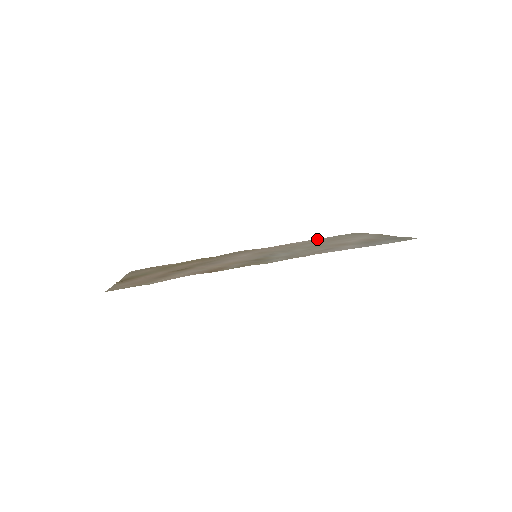
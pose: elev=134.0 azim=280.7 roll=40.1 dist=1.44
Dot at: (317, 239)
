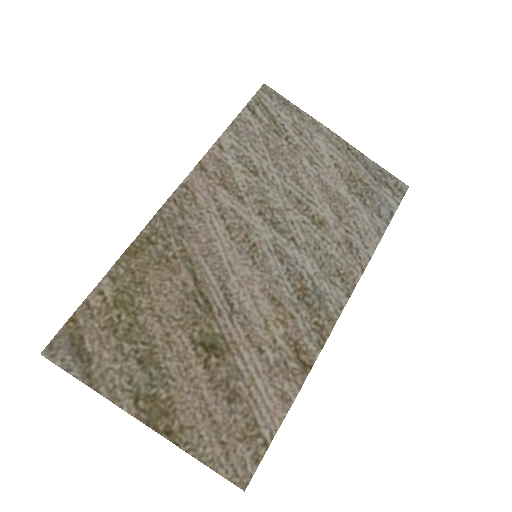
Dot at: (240, 128)
